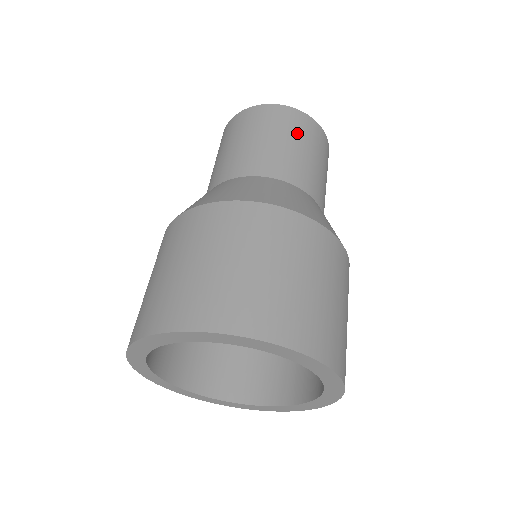
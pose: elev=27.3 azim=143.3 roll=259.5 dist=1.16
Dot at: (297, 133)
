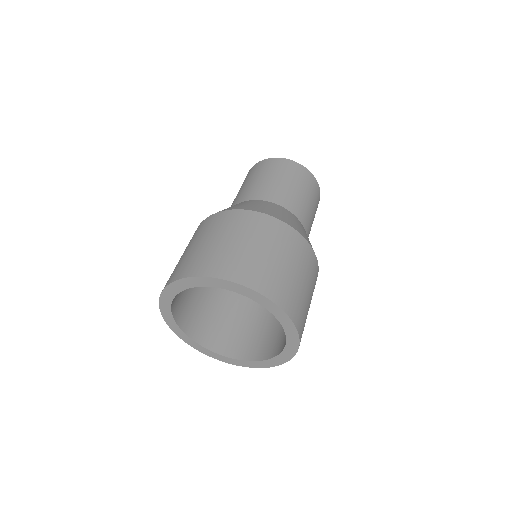
Dot at: (310, 191)
